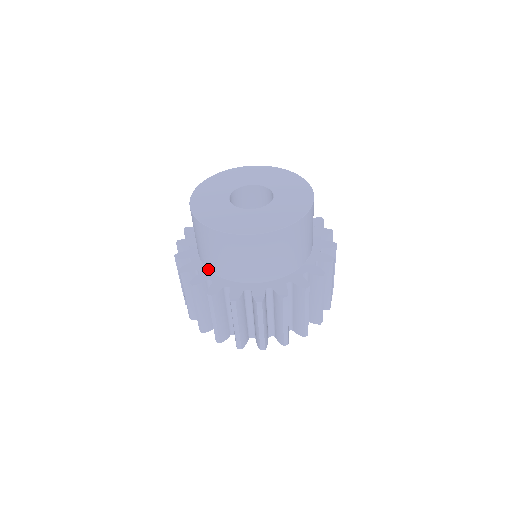
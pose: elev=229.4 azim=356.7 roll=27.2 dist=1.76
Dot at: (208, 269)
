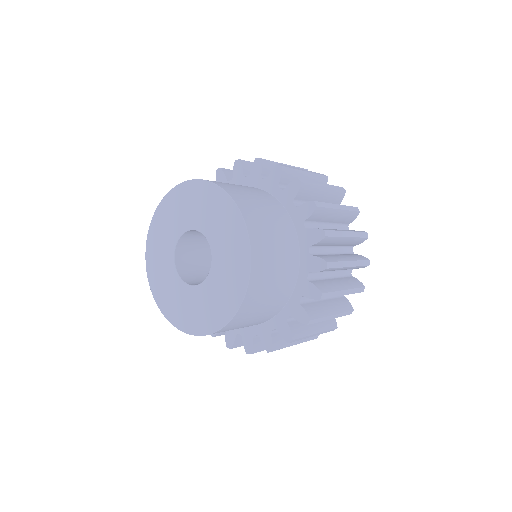
Dot at: occluded
